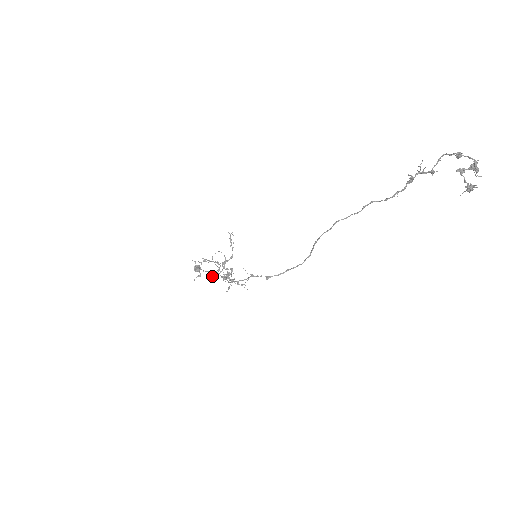
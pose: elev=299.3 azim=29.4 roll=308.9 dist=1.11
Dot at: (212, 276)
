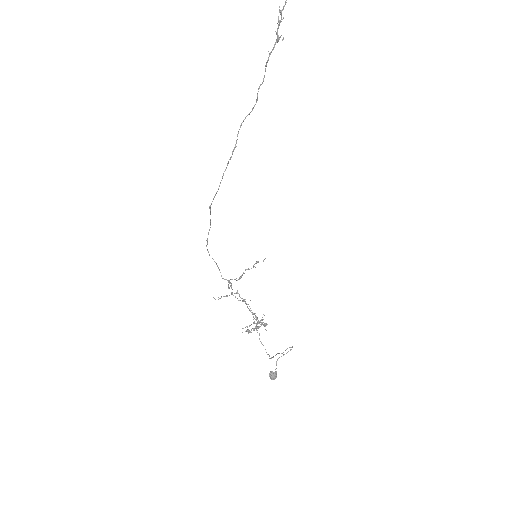
Dot at: (249, 331)
